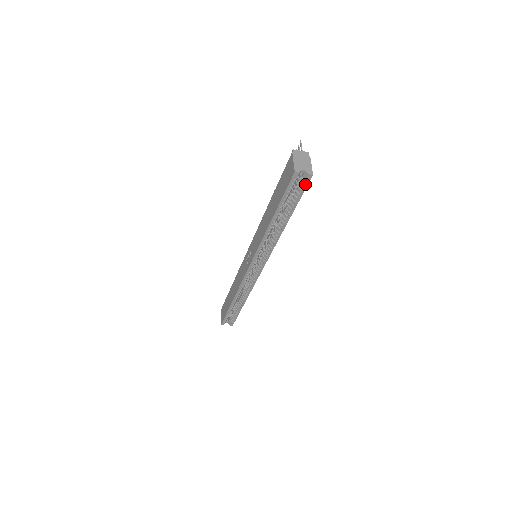
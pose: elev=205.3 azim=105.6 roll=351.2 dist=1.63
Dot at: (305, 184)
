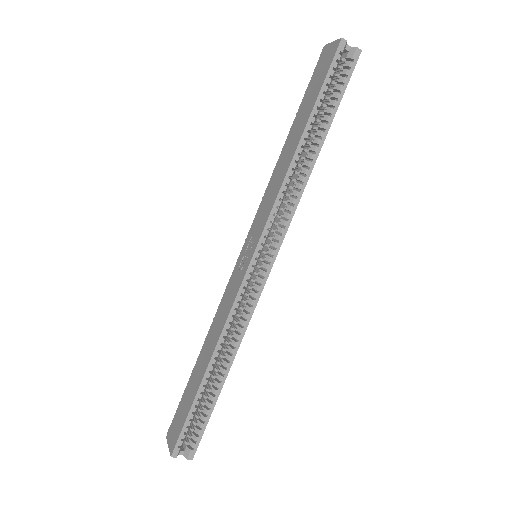
Dot at: (351, 67)
